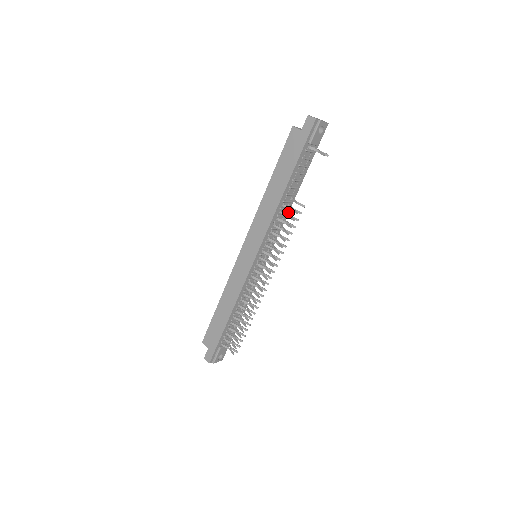
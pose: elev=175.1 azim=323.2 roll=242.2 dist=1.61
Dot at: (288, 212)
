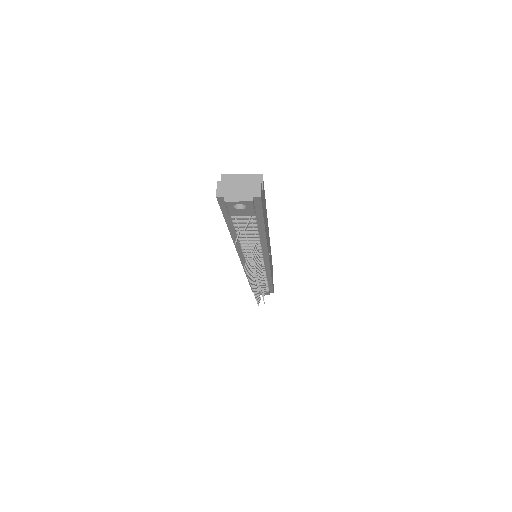
Dot at: (267, 246)
